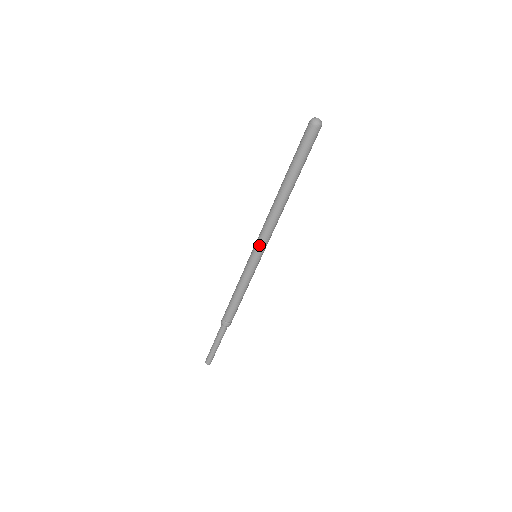
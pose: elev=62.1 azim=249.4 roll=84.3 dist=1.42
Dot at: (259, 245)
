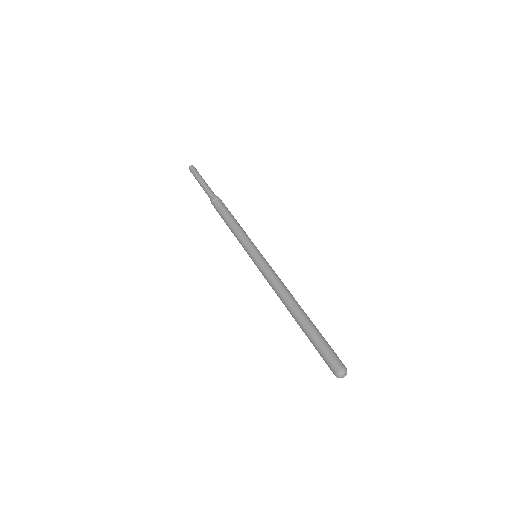
Dot at: (259, 270)
